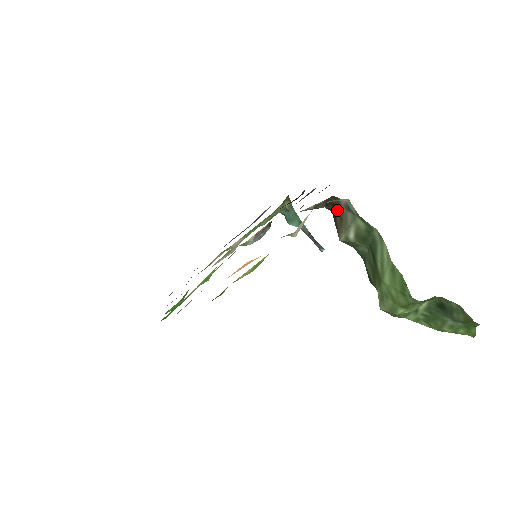
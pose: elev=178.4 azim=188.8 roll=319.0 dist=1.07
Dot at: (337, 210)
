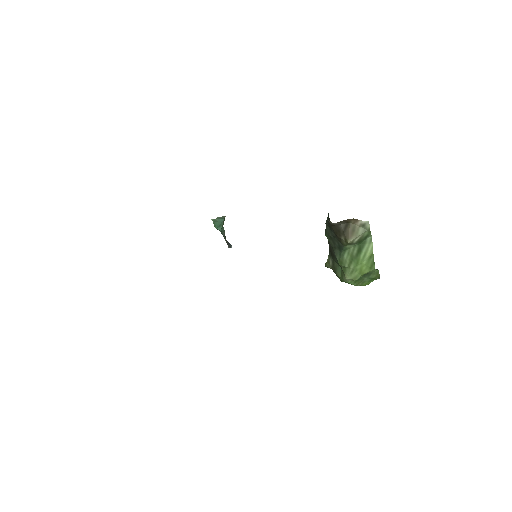
Dot at: (351, 226)
